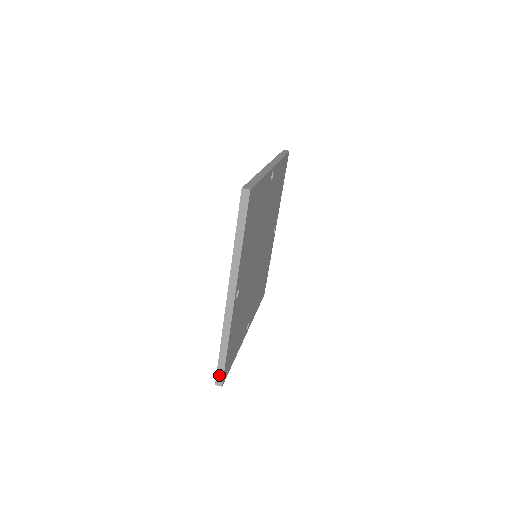
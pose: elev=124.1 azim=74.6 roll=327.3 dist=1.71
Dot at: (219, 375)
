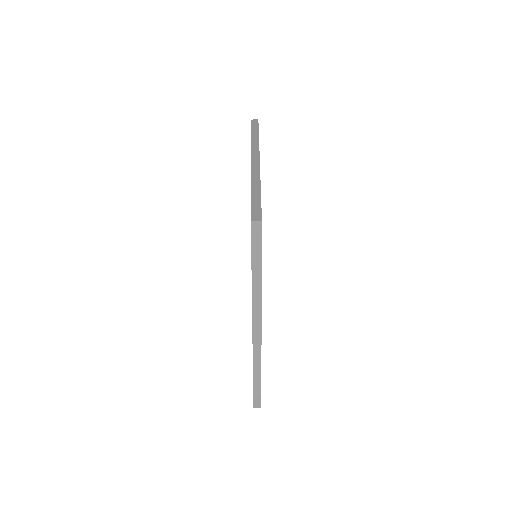
Dot at: (256, 399)
